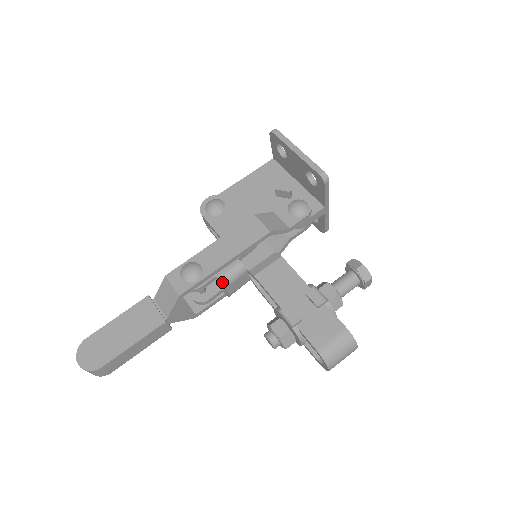
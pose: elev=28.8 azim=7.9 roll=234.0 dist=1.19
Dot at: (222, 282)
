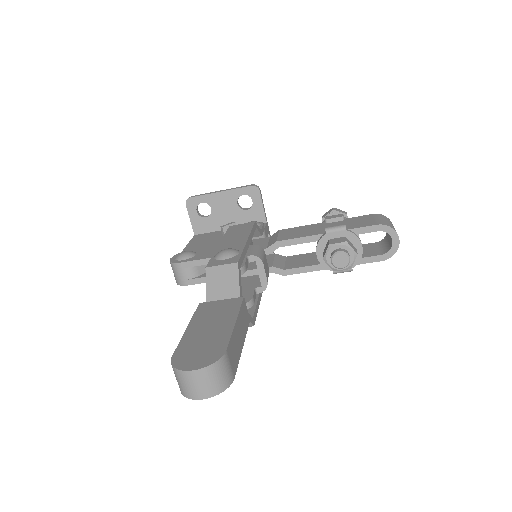
Dot at: (257, 256)
